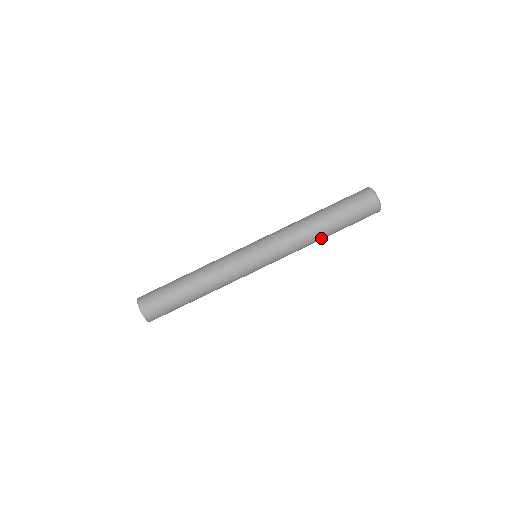
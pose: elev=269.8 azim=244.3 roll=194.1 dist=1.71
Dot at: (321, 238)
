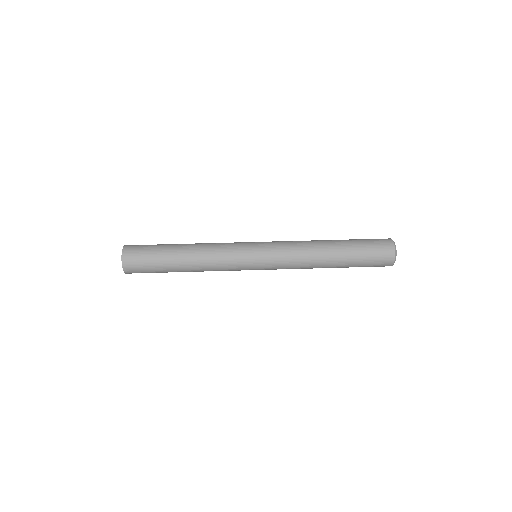
Dot at: (327, 258)
